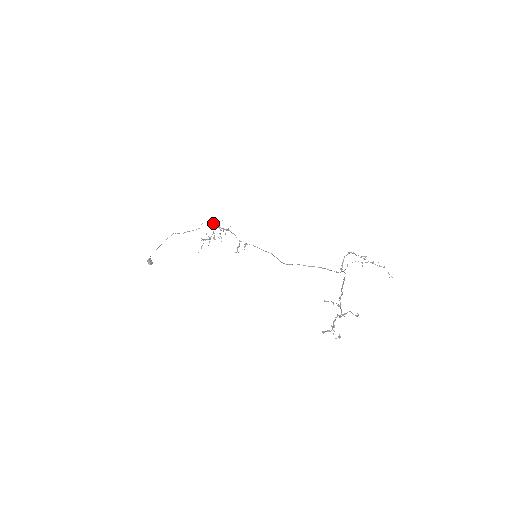
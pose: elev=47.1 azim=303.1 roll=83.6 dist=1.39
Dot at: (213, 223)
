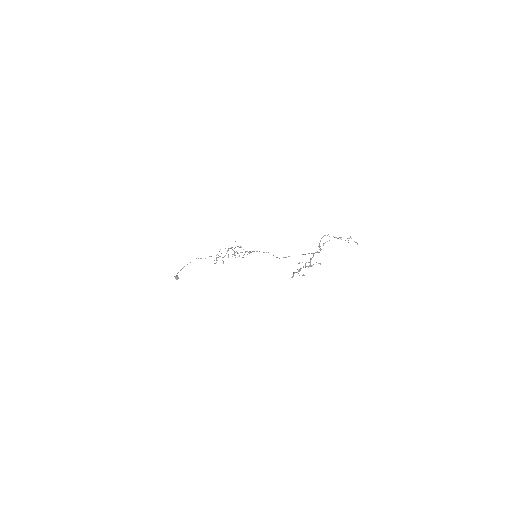
Dot at: occluded
